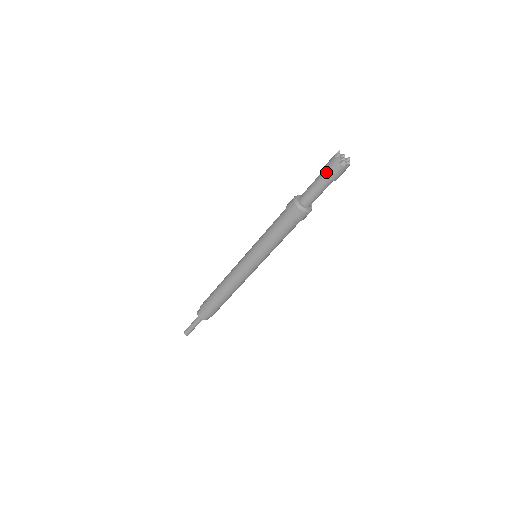
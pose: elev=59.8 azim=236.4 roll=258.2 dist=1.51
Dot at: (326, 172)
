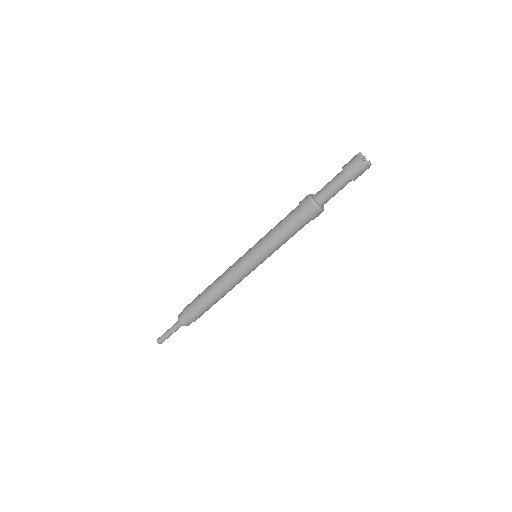
Dot at: (346, 170)
